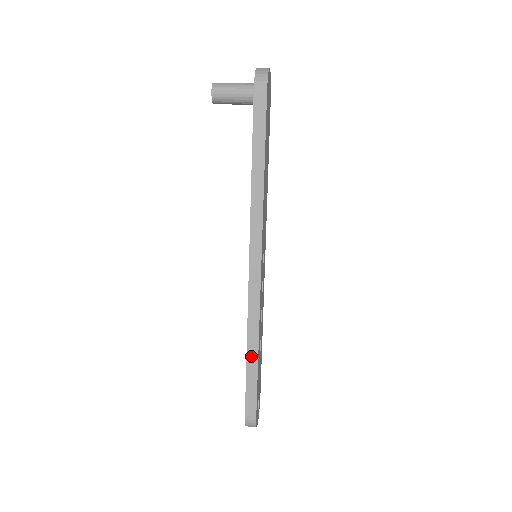
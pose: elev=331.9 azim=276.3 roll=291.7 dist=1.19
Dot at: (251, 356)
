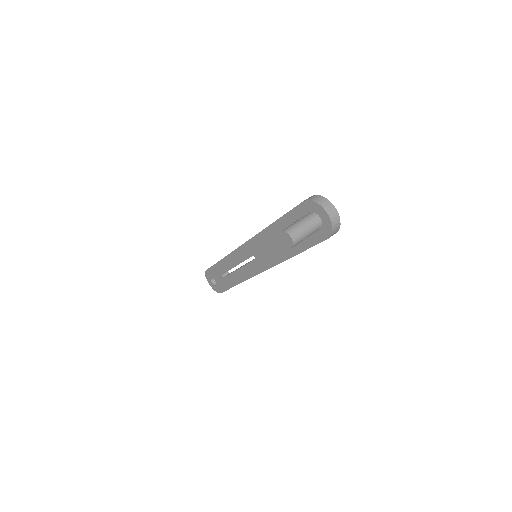
Dot at: occluded
